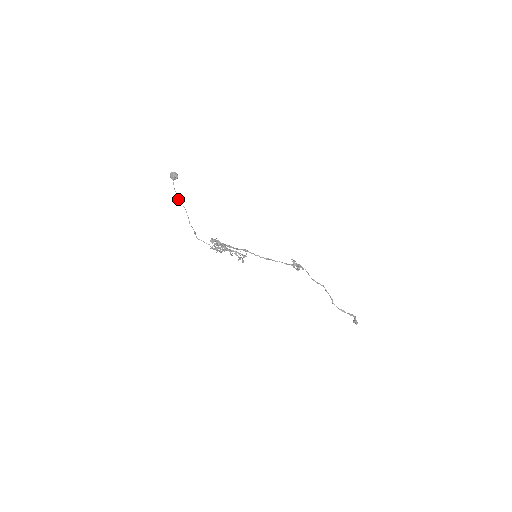
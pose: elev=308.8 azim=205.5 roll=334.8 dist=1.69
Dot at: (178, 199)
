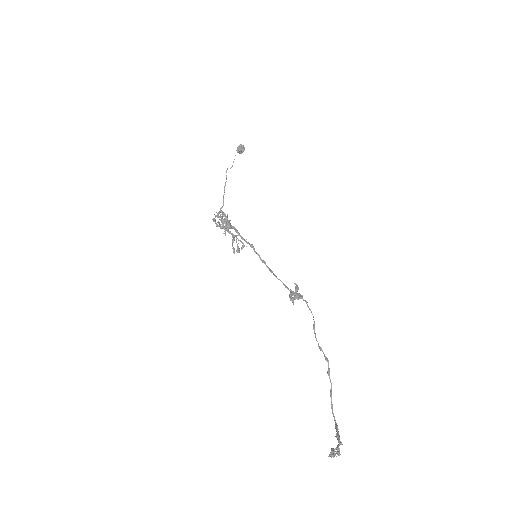
Dot at: (227, 168)
